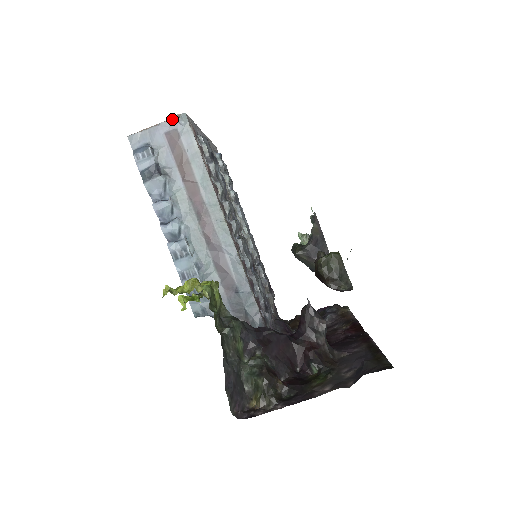
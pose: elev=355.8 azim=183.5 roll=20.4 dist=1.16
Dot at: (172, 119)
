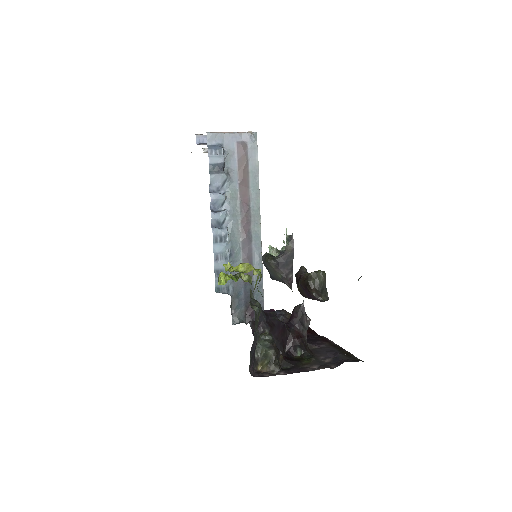
Dot at: (246, 133)
